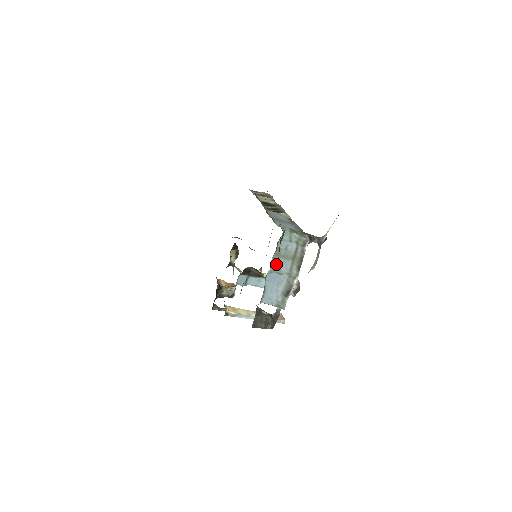
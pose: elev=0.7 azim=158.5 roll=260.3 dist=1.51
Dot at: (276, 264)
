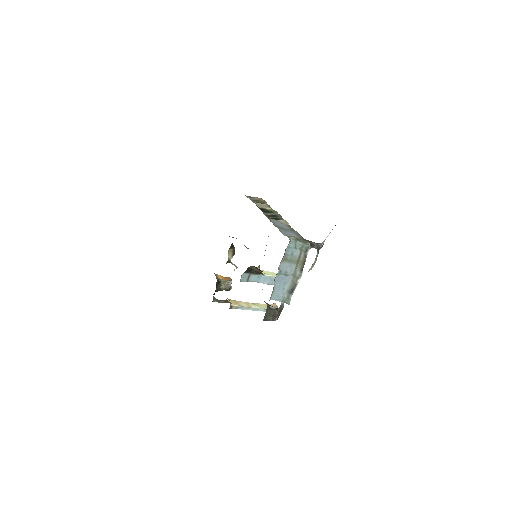
Dot at: (283, 267)
